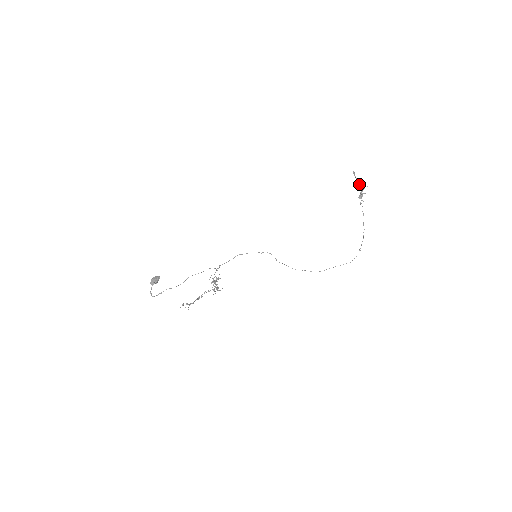
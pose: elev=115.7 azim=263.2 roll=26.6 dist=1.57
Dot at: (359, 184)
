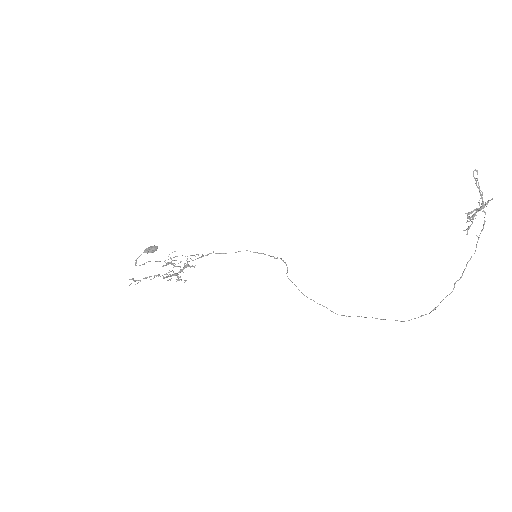
Dot at: (482, 194)
